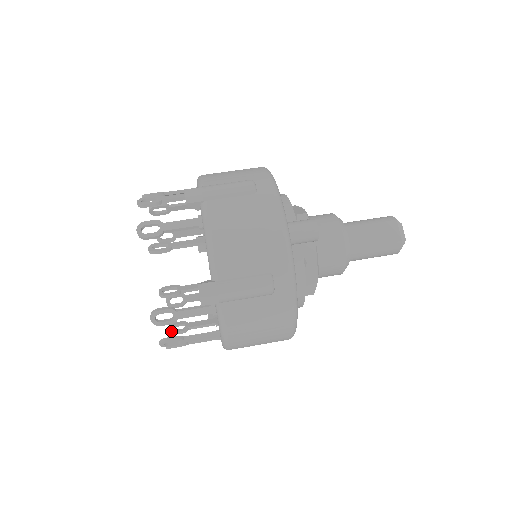
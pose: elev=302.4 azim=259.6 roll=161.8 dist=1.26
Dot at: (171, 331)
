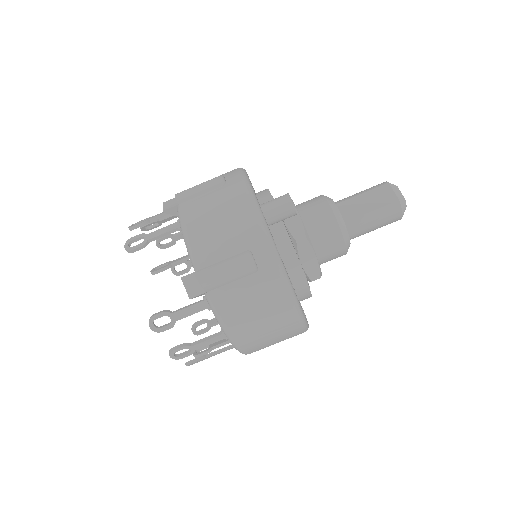
Dot at: (195, 354)
